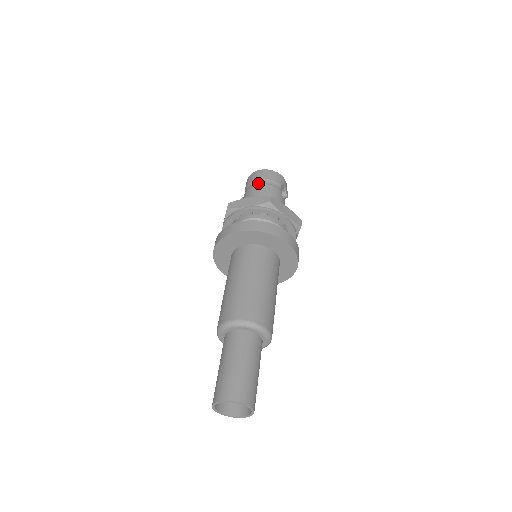
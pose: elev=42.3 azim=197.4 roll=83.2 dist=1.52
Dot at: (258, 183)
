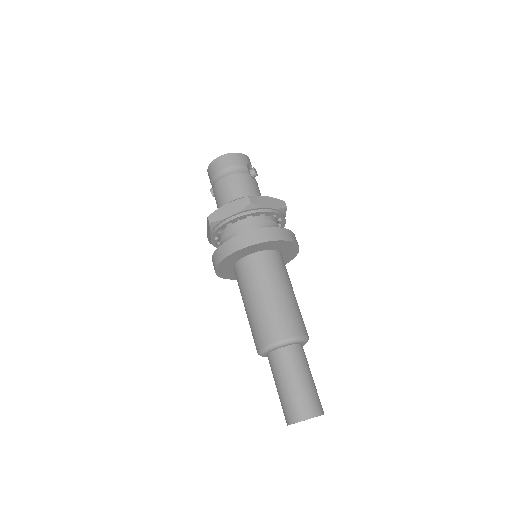
Dot at: (224, 175)
